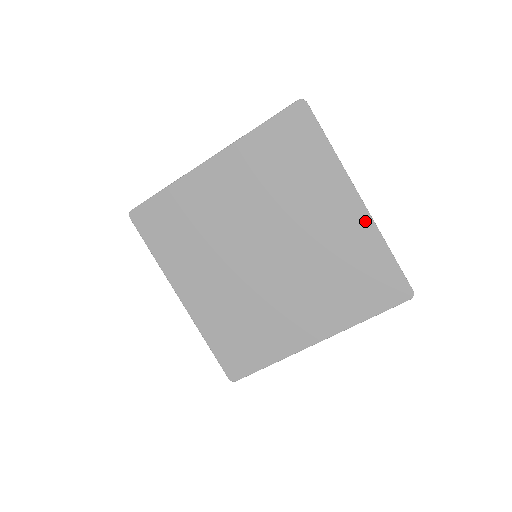
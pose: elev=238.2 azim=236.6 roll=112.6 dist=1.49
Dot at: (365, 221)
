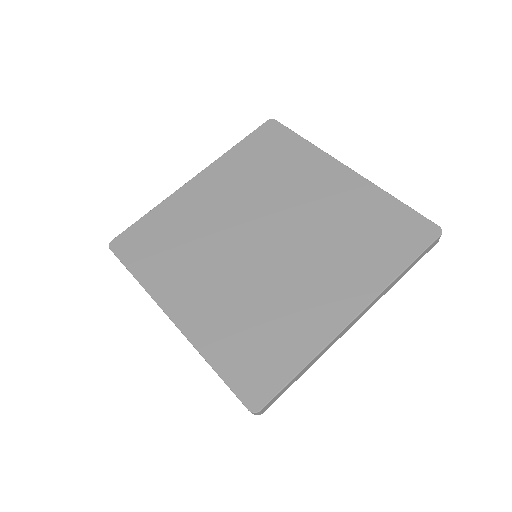
Dot at: (359, 182)
